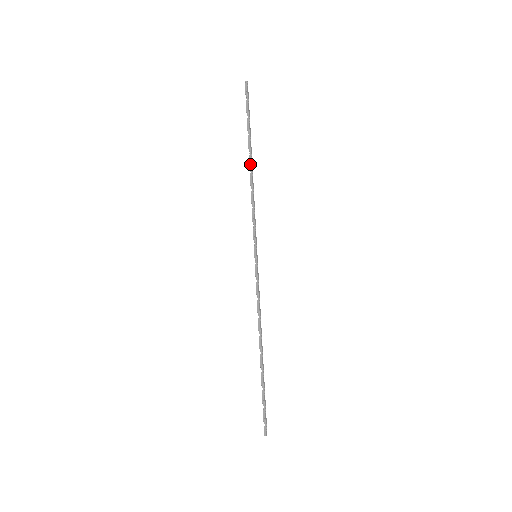
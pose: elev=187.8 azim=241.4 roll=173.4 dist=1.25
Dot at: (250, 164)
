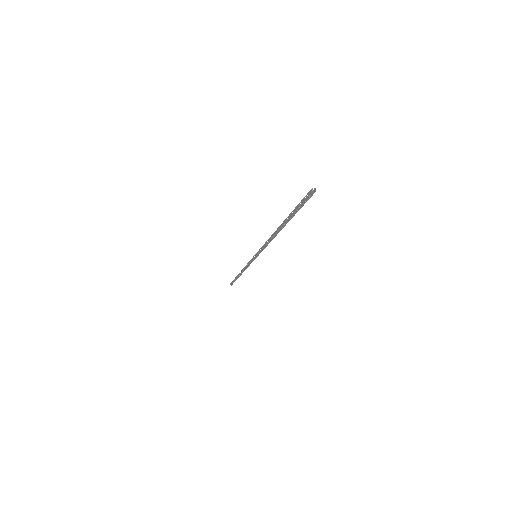
Dot at: occluded
